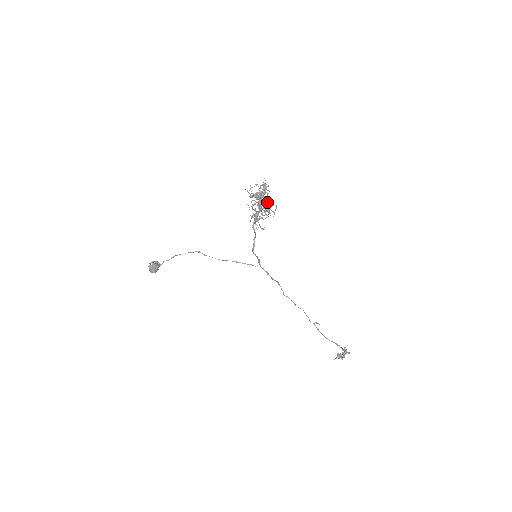
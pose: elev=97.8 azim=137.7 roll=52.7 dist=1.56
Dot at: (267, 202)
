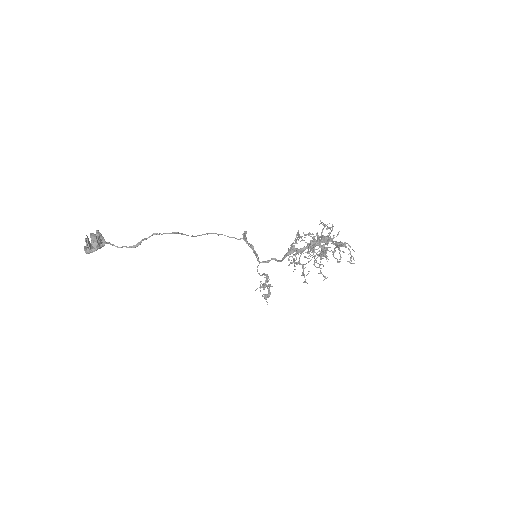
Dot at: (327, 250)
